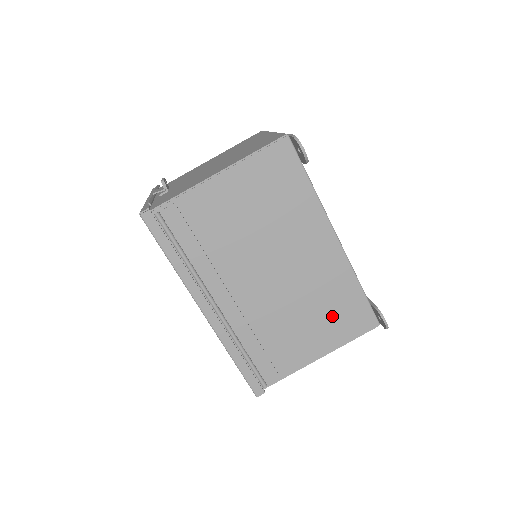
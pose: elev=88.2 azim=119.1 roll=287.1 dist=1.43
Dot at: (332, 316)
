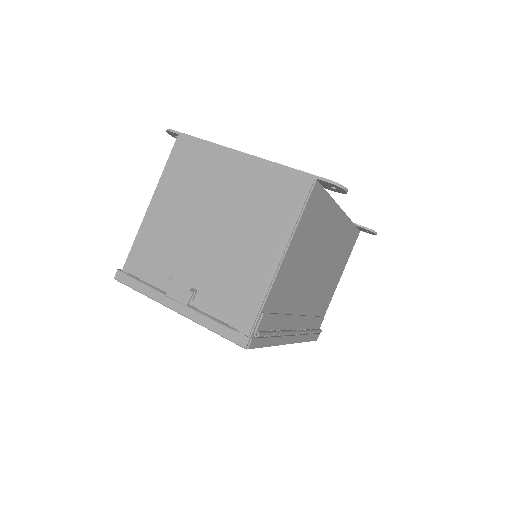
Dot at: (342, 256)
